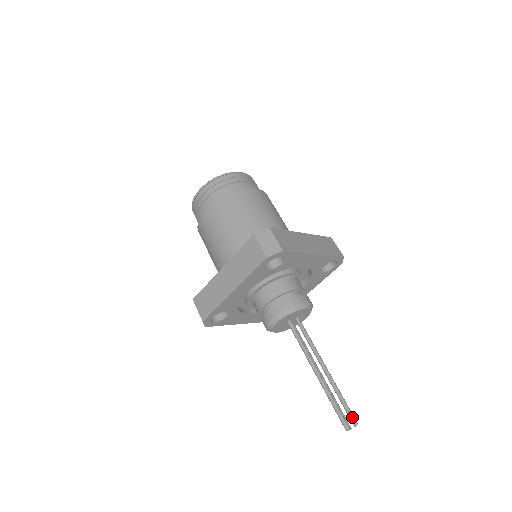
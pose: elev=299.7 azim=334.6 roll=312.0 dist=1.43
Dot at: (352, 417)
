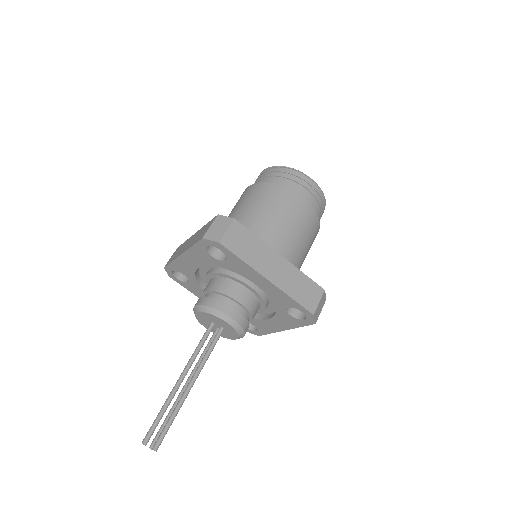
Dot at: (158, 440)
